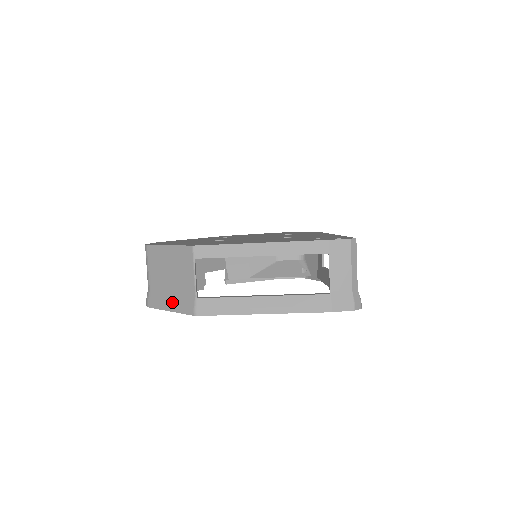
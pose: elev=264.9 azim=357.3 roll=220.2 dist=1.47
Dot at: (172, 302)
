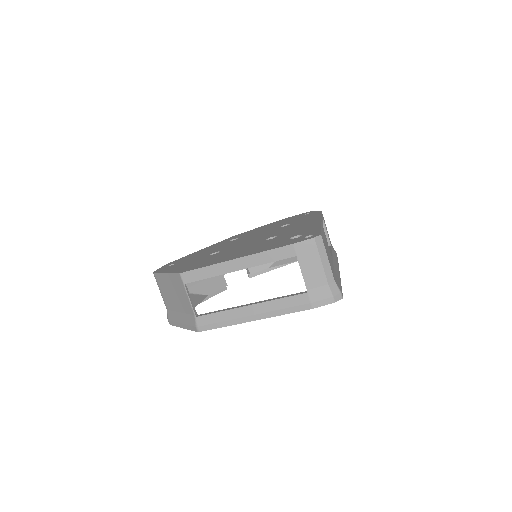
Dot at: (182, 321)
